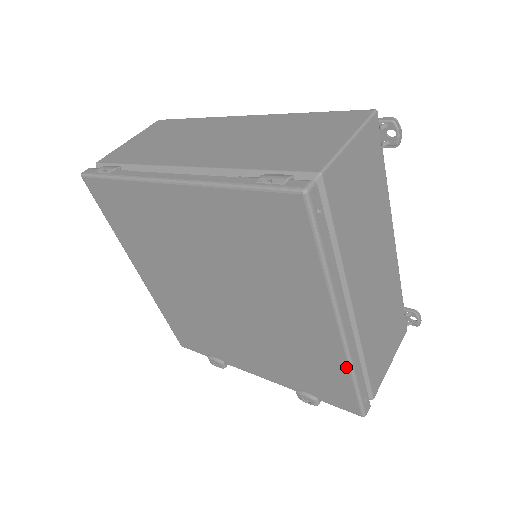
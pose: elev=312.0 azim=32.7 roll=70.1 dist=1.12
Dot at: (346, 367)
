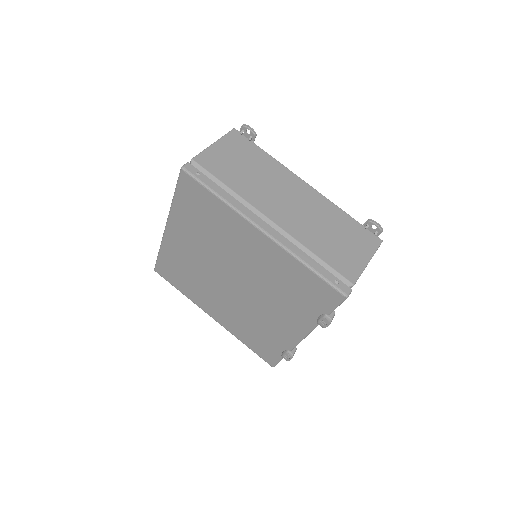
Dot at: (294, 259)
